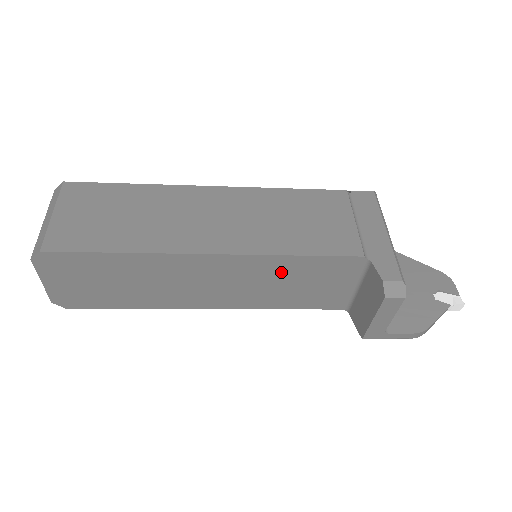
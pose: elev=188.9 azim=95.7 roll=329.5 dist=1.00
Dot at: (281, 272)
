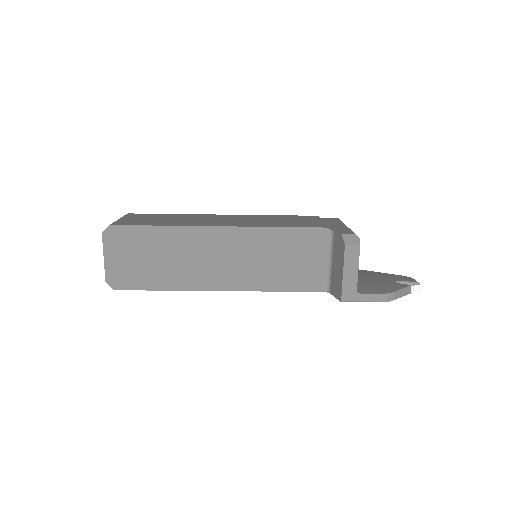
Dot at: (272, 246)
